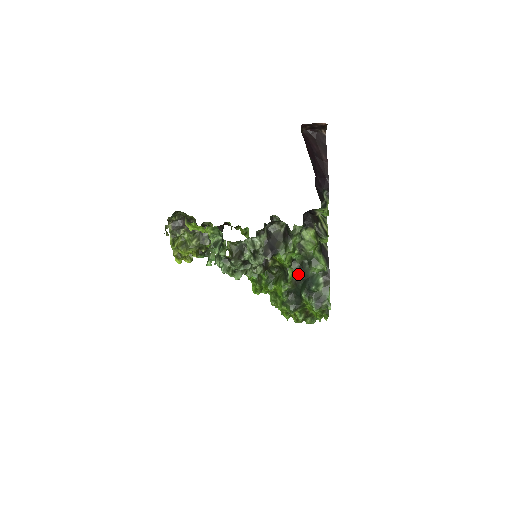
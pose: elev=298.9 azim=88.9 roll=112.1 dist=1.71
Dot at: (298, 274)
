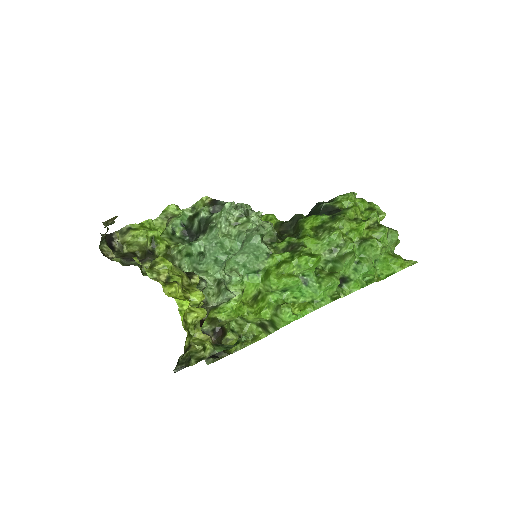
Dot at: occluded
